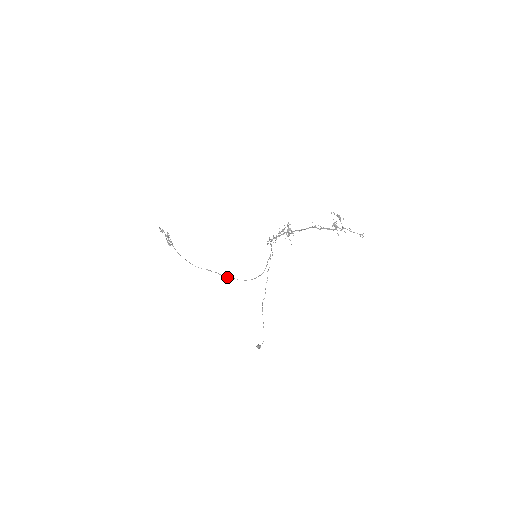
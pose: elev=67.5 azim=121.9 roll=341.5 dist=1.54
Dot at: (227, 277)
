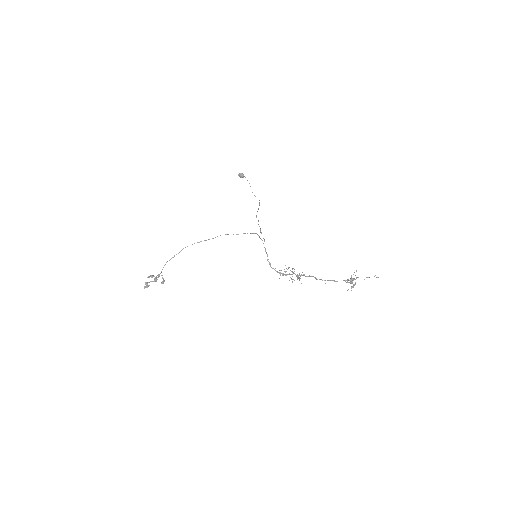
Dot at: occluded
